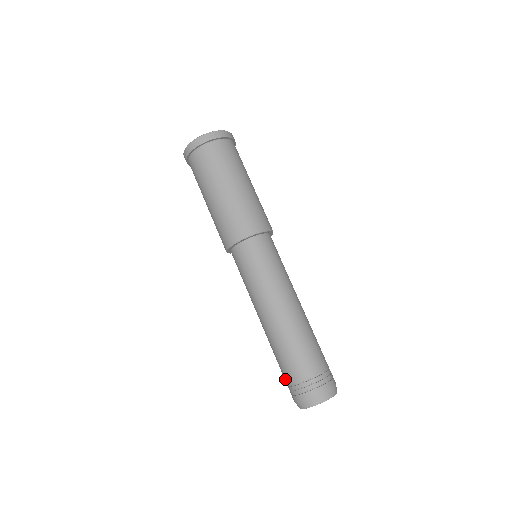
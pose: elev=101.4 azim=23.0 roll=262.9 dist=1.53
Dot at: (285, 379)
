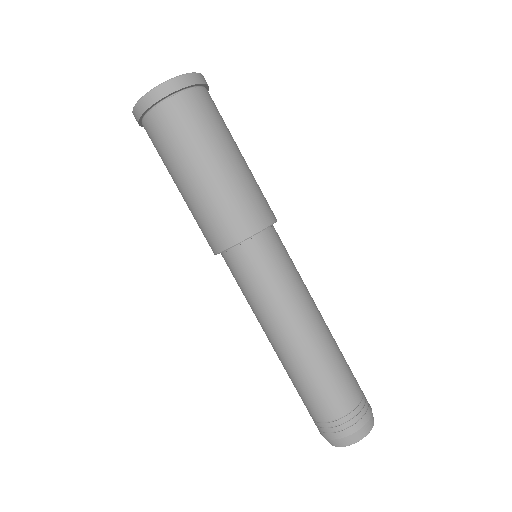
Dot at: occluded
